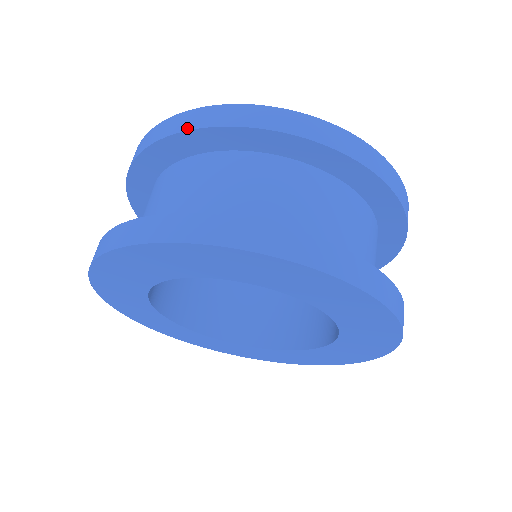
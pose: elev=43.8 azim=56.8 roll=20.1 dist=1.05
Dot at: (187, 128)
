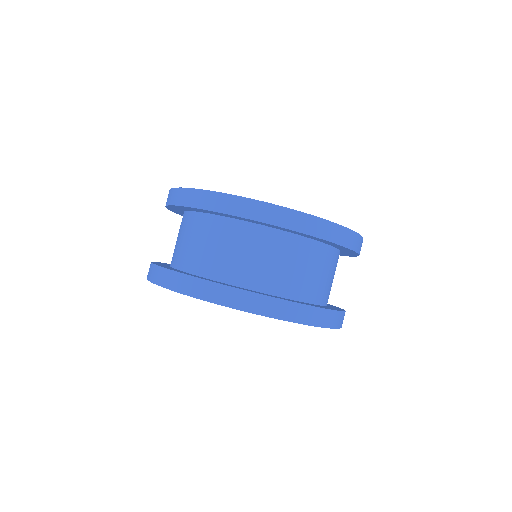
Dot at: (188, 205)
